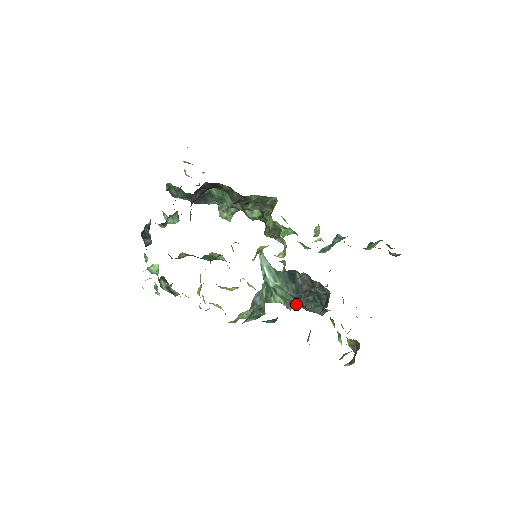
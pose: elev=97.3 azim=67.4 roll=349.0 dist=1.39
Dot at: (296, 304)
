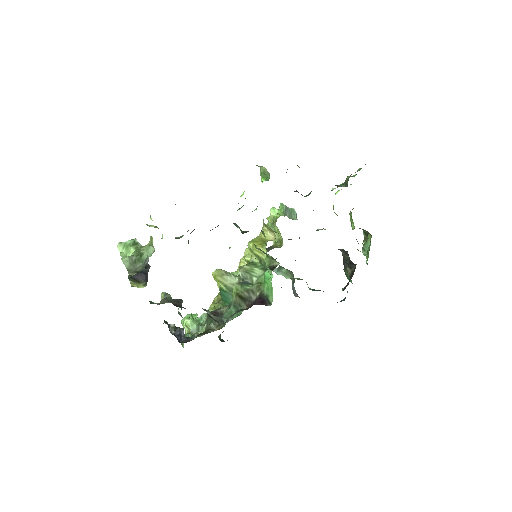
Dot at: occluded
